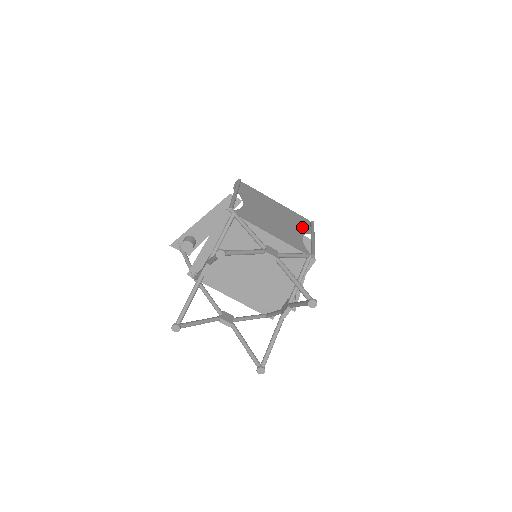
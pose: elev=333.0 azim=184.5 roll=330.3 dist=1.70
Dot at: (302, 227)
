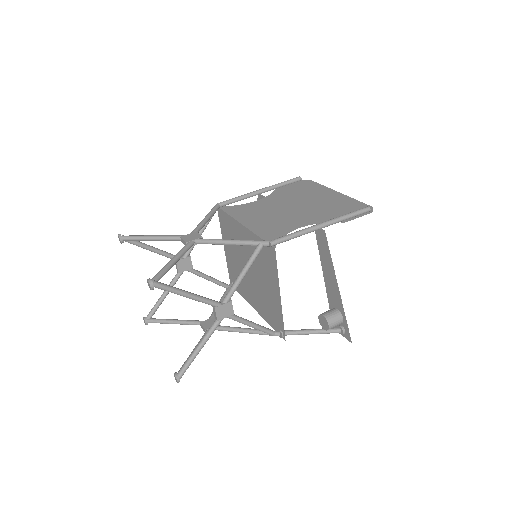
Dot at: (333, 216)
